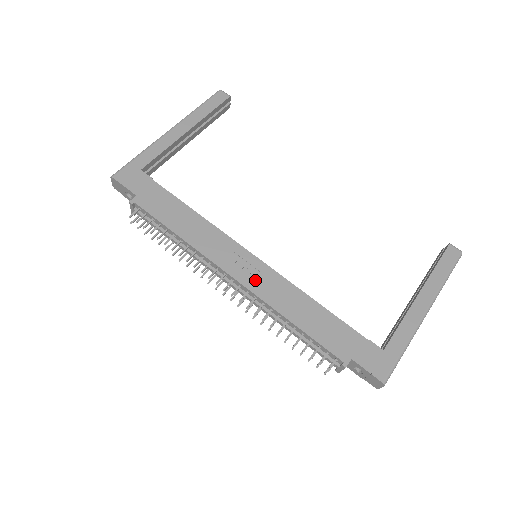
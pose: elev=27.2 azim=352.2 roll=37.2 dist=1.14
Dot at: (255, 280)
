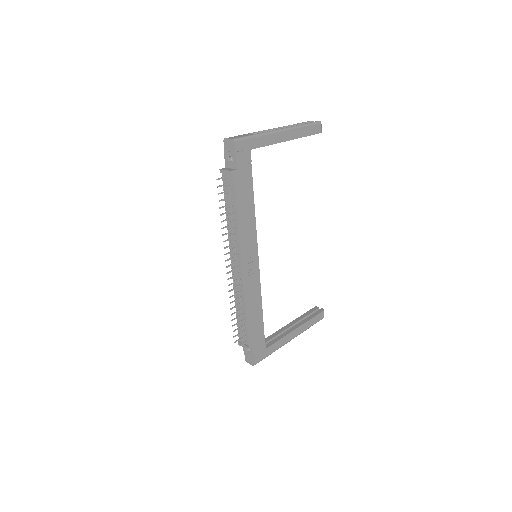
Dot at: (249, 275)
